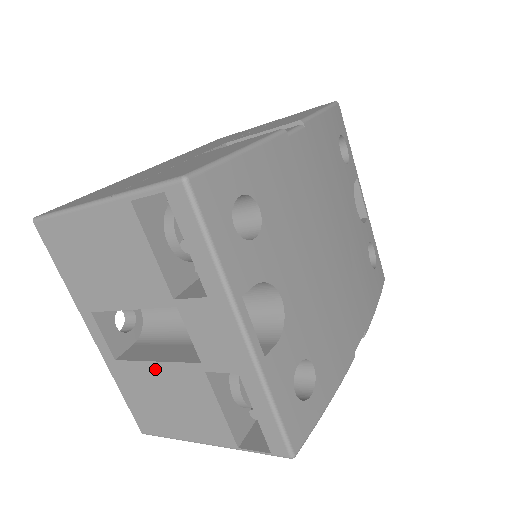
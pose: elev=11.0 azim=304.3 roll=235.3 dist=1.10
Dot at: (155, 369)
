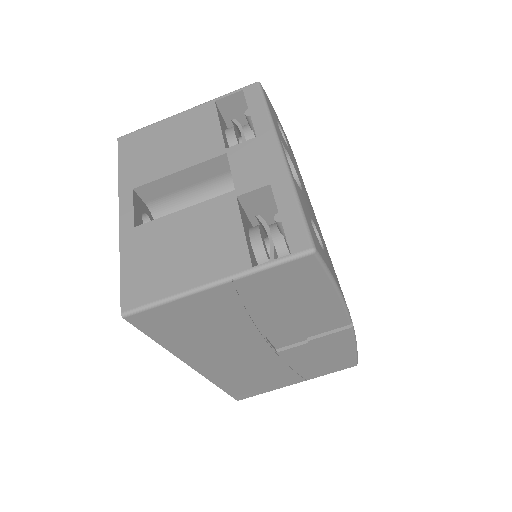
Dot at: (180, 217)
